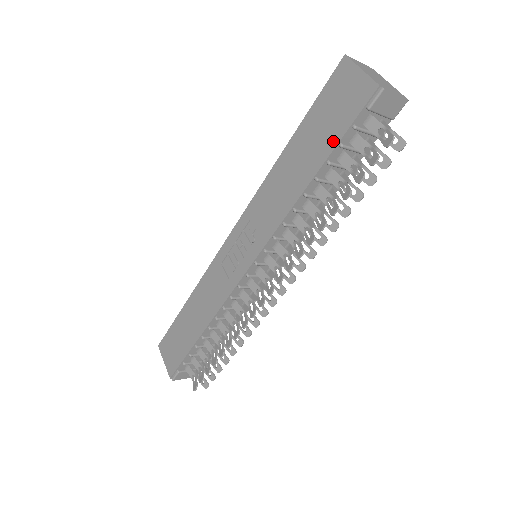
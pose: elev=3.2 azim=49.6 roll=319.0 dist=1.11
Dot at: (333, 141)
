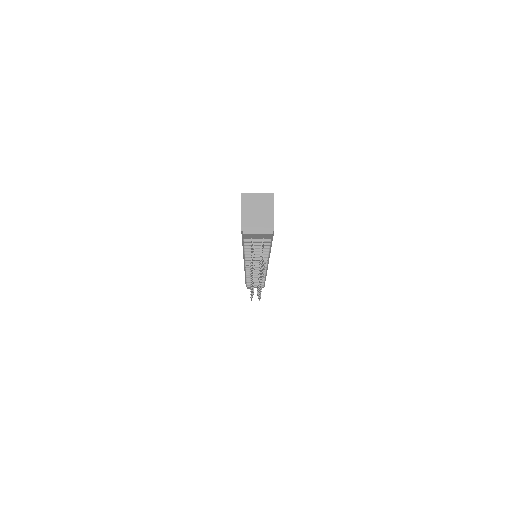
Dot at: occluded
